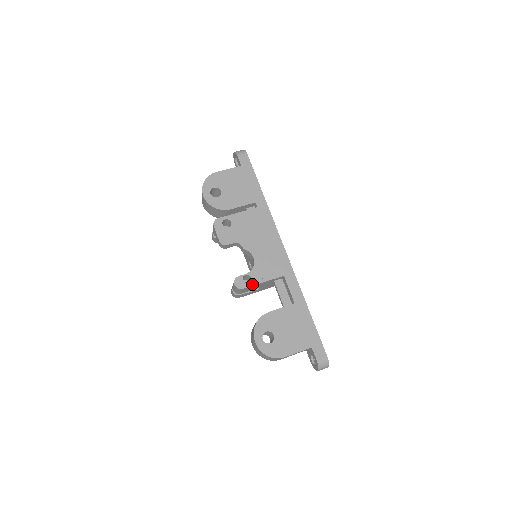
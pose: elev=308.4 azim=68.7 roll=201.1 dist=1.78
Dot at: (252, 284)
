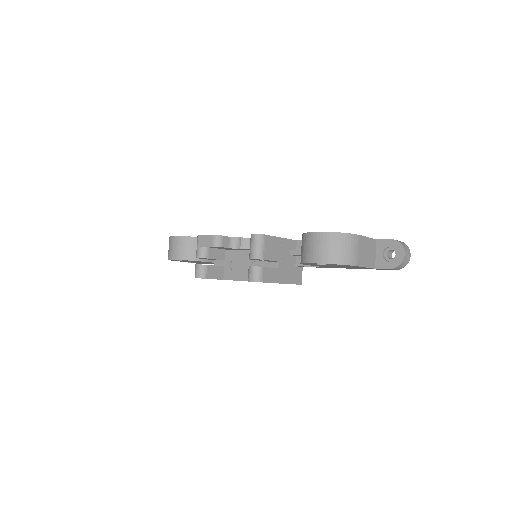
Dot at: (271, 236)
